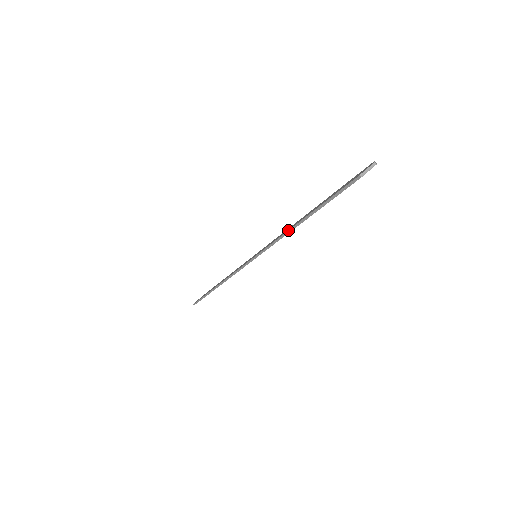
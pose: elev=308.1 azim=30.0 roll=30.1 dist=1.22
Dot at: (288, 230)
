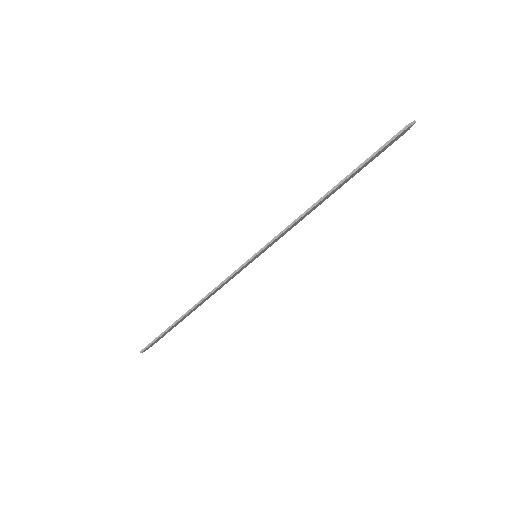
Dot at: (315, 203)
